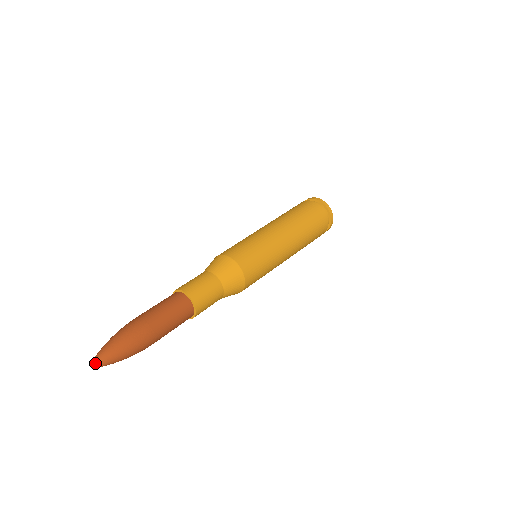
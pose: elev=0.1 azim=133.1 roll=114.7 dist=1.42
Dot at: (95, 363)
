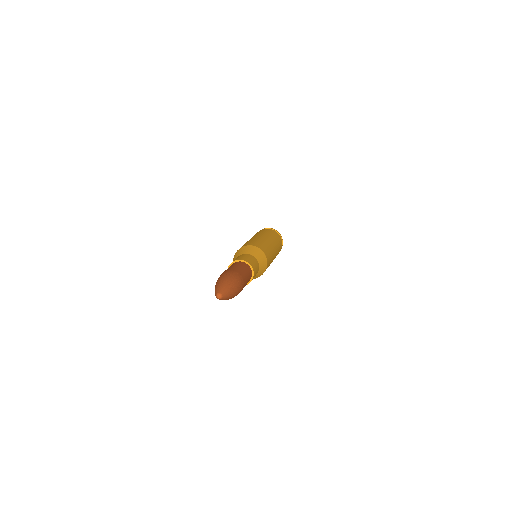
Dot at: (222, 294)
